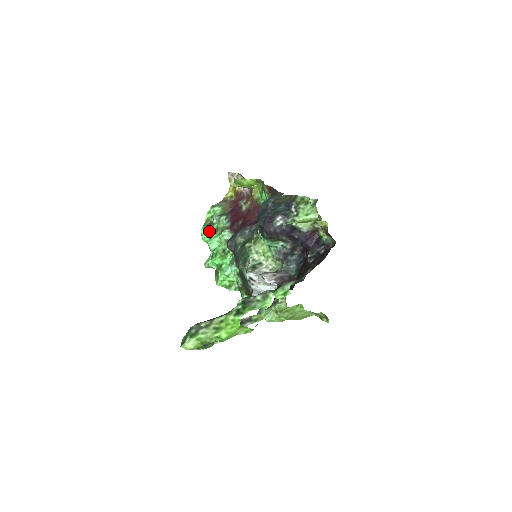
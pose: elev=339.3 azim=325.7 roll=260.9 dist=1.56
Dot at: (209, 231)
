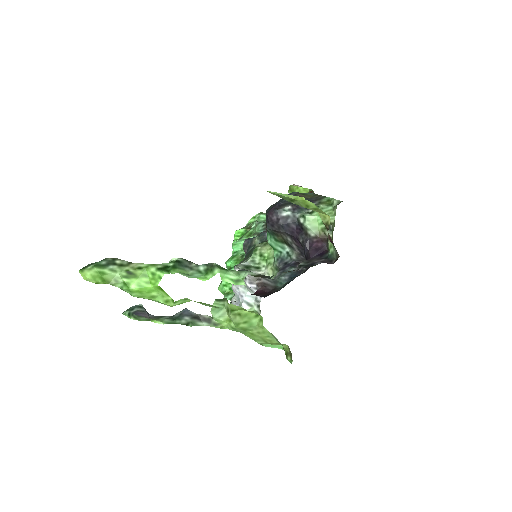
Dot at: (243, 234)
